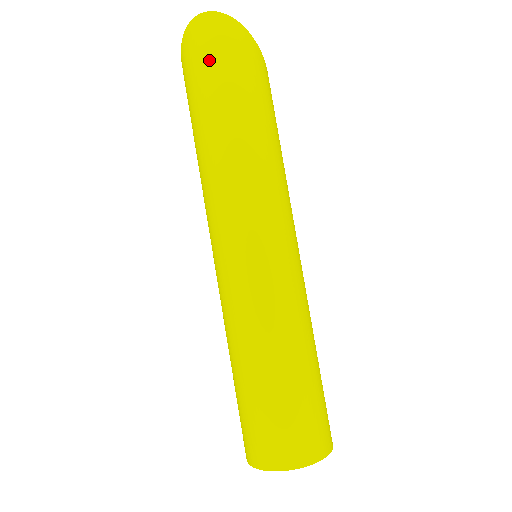
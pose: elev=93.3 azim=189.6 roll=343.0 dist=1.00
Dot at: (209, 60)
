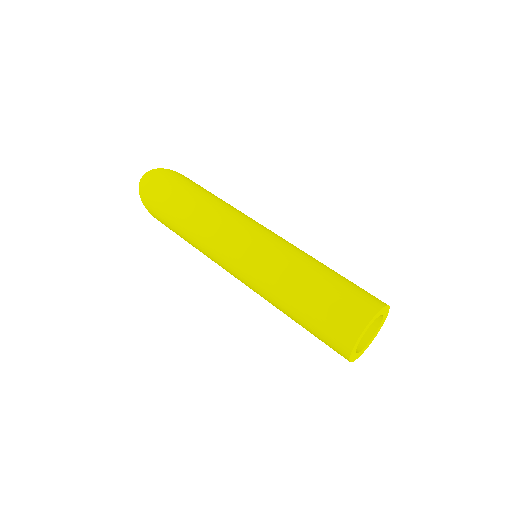
Dot at: (160, 189)
